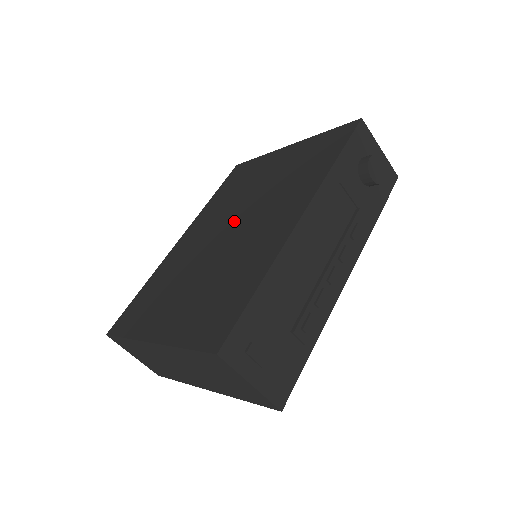
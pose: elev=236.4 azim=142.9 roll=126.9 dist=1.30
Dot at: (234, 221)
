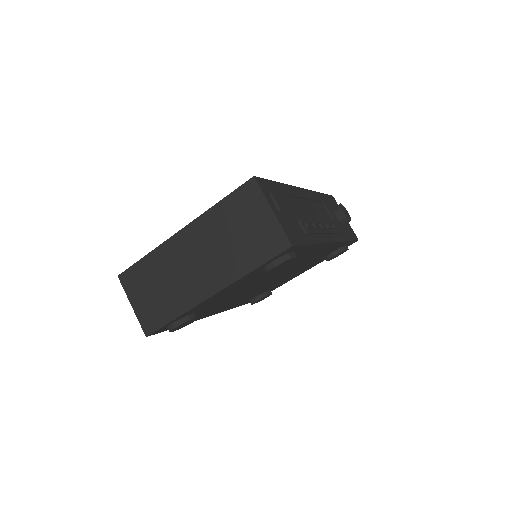
Dot at: occluded
